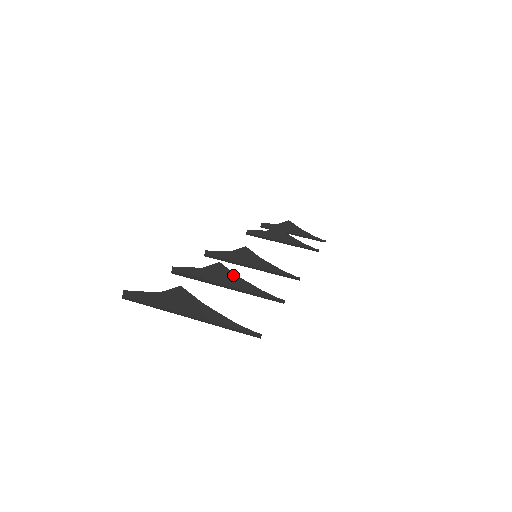
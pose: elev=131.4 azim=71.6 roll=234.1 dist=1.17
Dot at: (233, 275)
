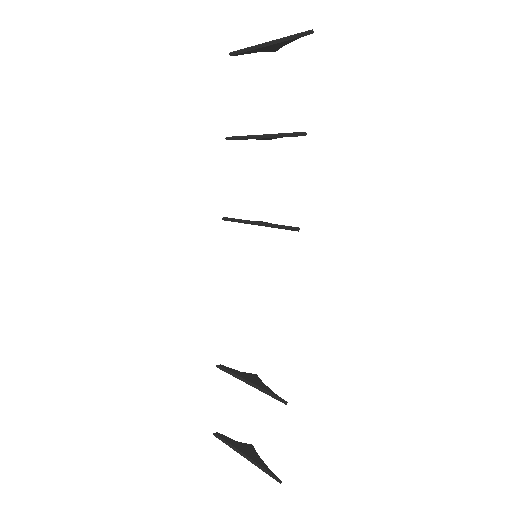
Dot at: occluded
